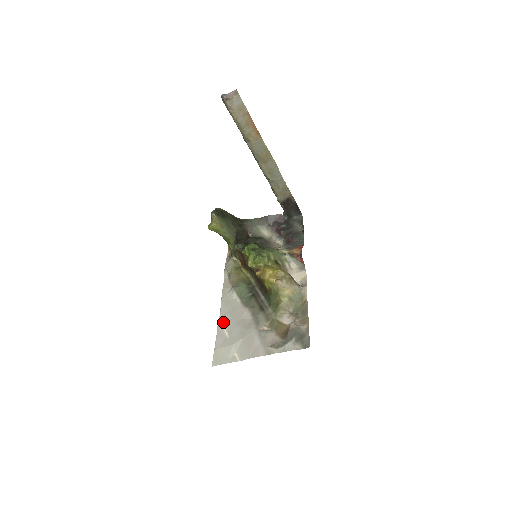
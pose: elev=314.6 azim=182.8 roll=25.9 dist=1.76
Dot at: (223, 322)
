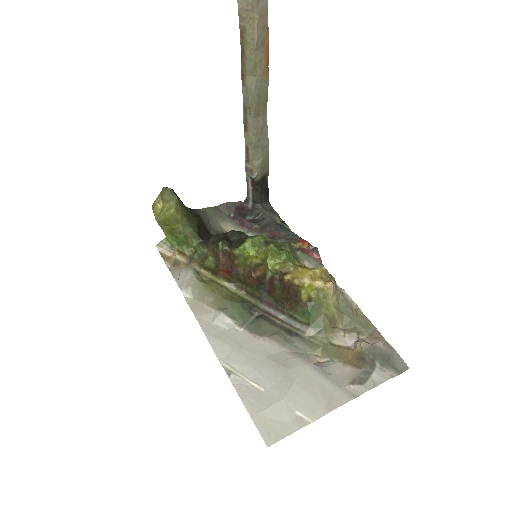
Dot at: (234, 368)
